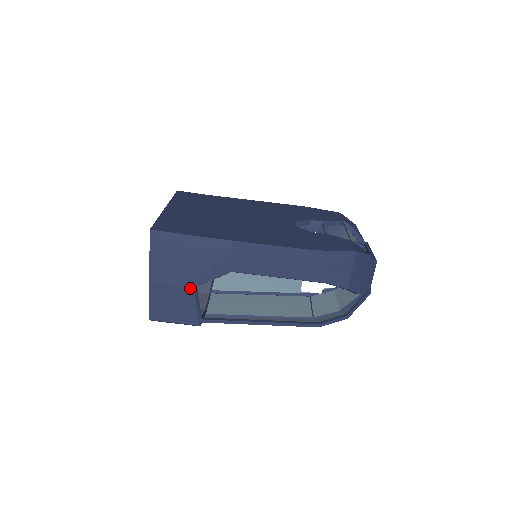
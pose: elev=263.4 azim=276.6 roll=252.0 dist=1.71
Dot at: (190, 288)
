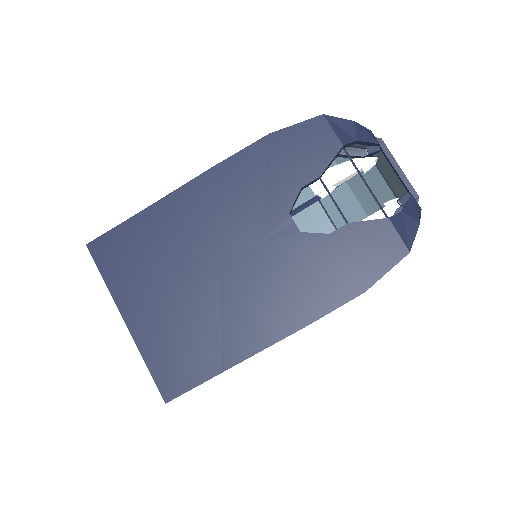
Dot at: occluded
